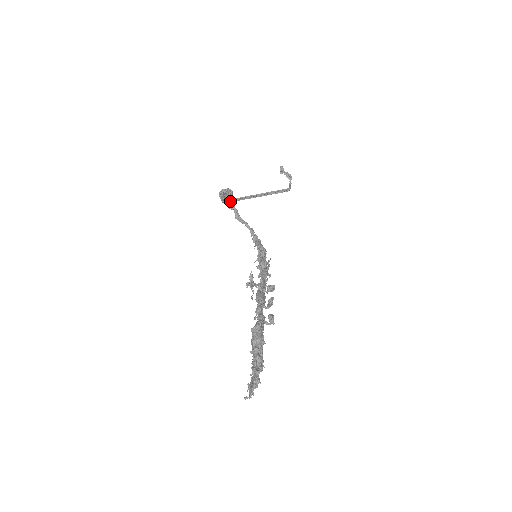
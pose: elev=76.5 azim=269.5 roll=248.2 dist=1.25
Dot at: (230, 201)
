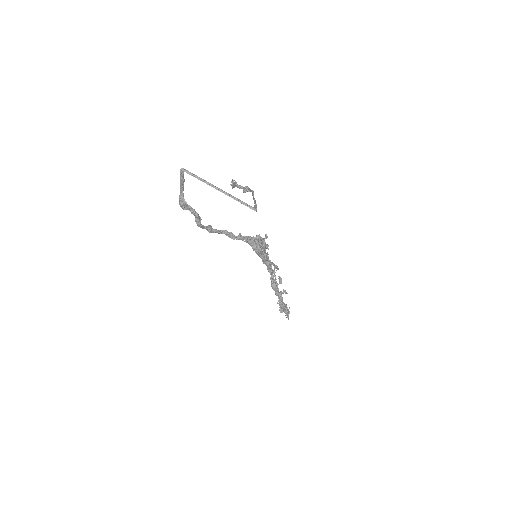
Dot at: (205, 228)
